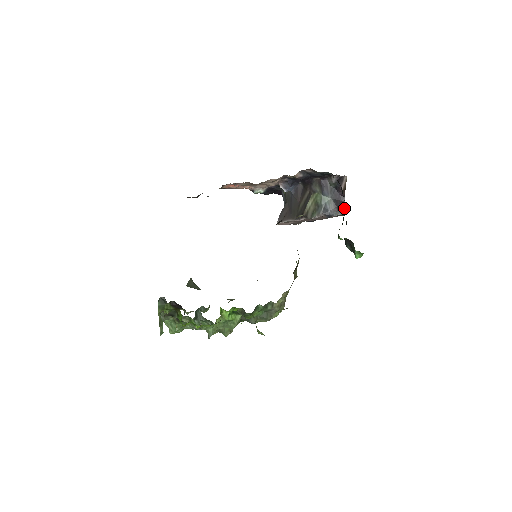
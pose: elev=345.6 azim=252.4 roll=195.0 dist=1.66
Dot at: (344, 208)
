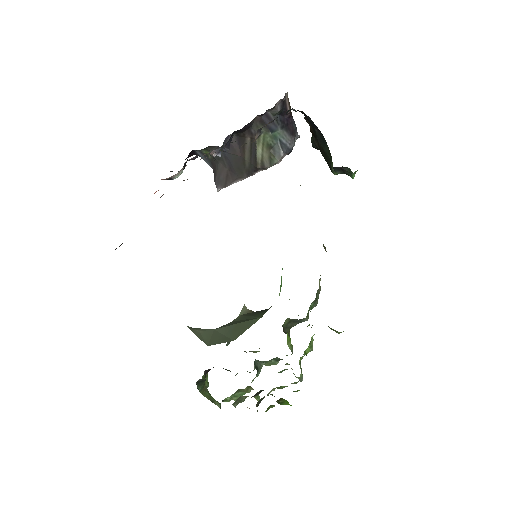
Dot at: (317, 136)
